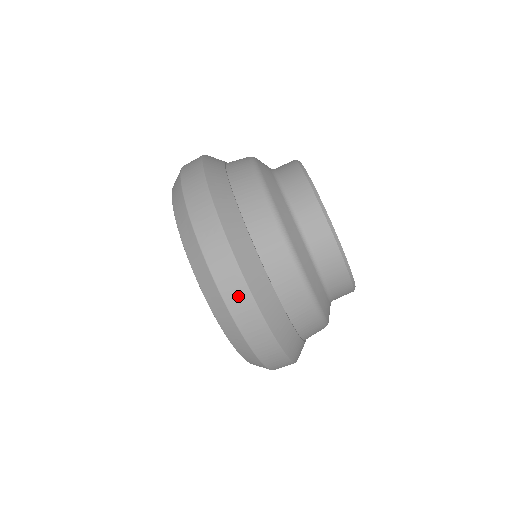
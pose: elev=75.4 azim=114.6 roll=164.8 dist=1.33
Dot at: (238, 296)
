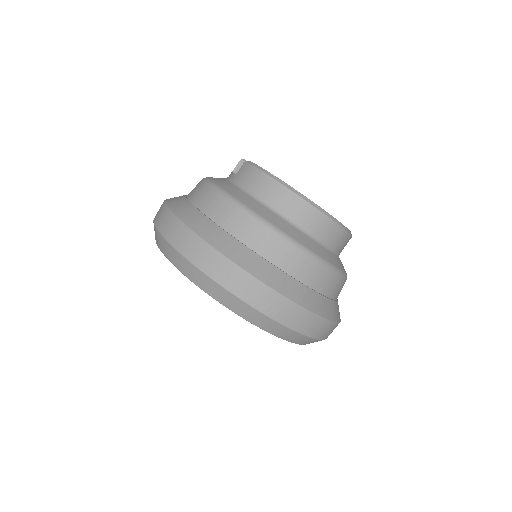
Dot at: (295, 316)
